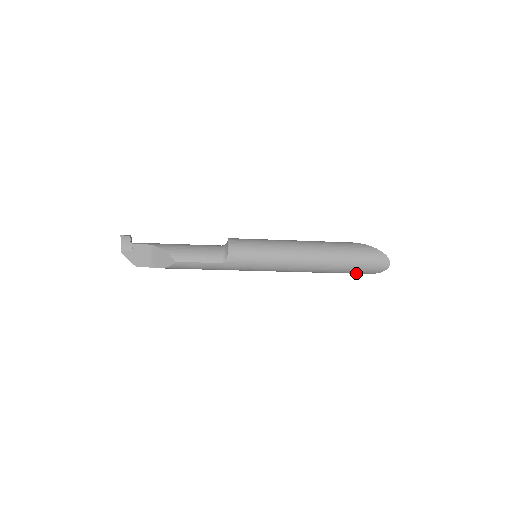
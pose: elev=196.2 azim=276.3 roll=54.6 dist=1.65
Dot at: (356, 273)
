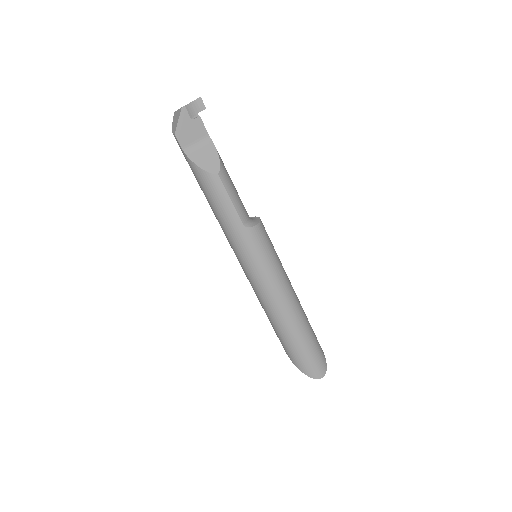
Dot at: (295, 358)
